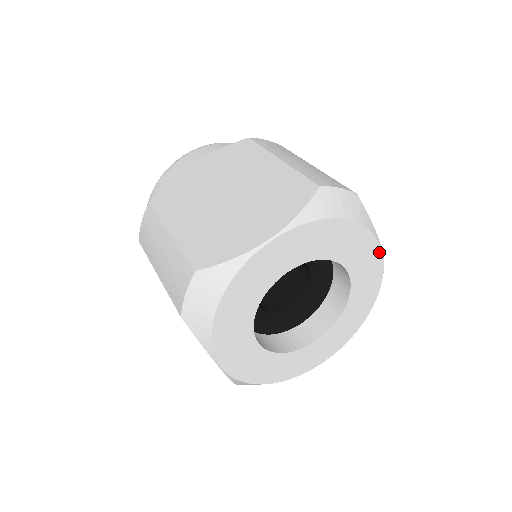
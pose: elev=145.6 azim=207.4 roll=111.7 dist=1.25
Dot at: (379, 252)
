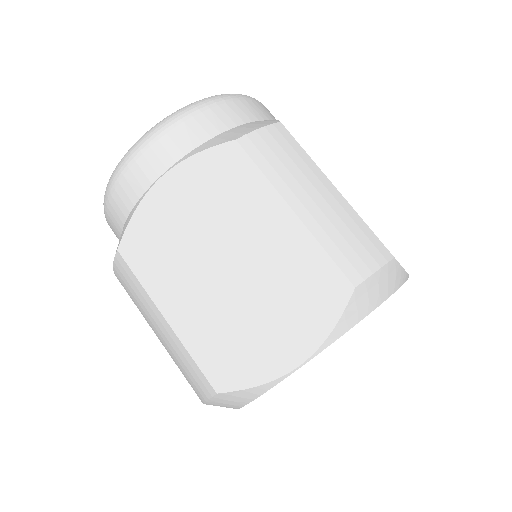
Dot at: occluded
